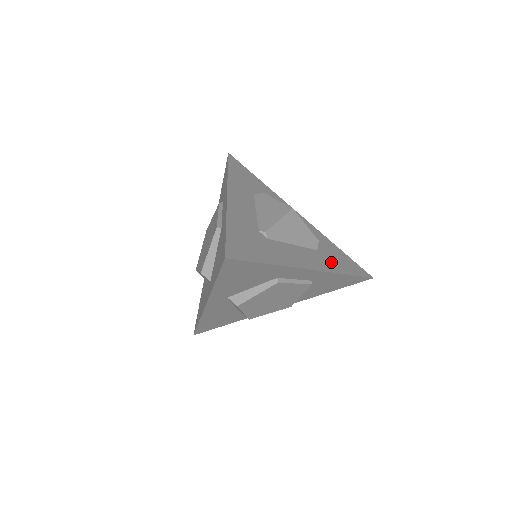
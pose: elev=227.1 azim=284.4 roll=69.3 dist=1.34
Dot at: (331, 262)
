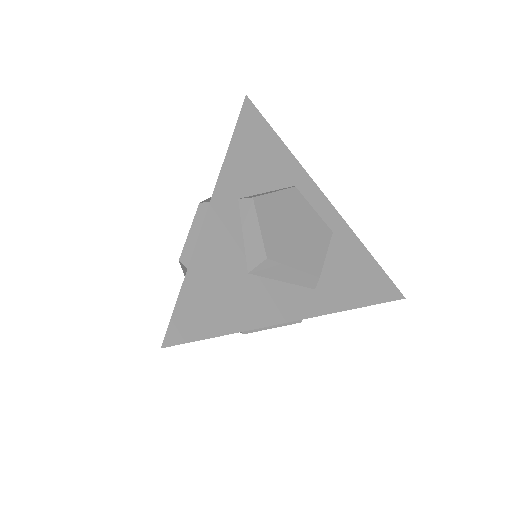
Dot at: occluded
